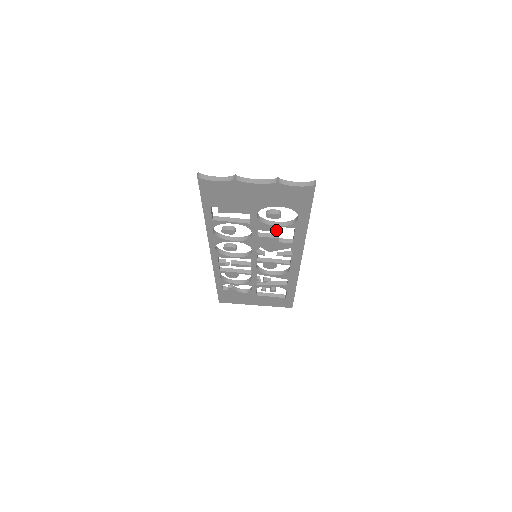
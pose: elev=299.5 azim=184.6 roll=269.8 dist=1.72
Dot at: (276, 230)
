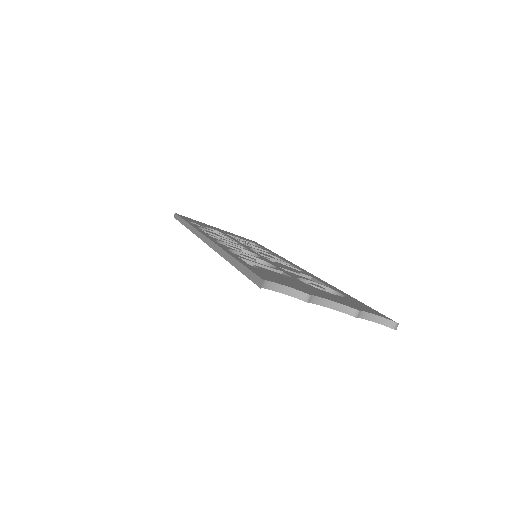
Dot at: occluded
